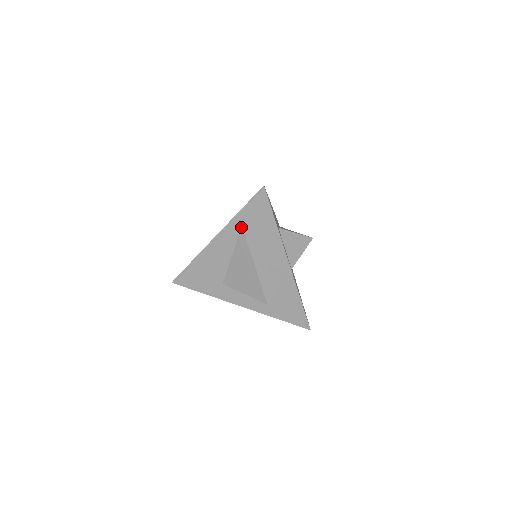
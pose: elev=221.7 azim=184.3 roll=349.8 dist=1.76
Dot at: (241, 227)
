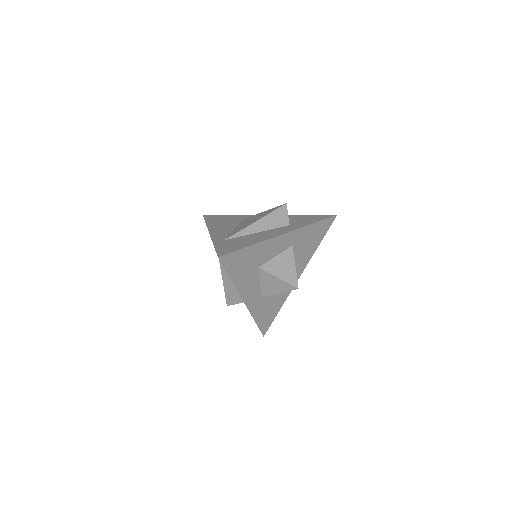
Dot at: occluded
